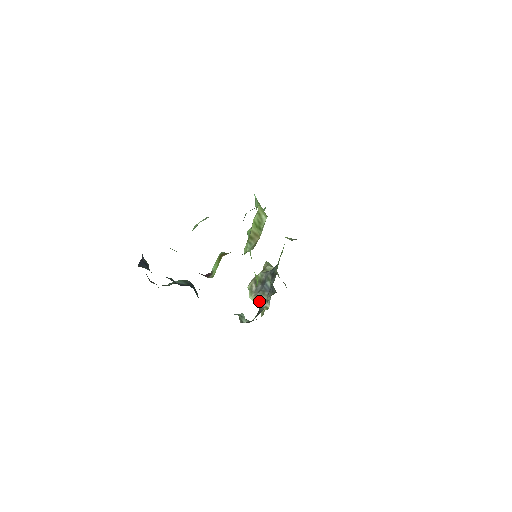
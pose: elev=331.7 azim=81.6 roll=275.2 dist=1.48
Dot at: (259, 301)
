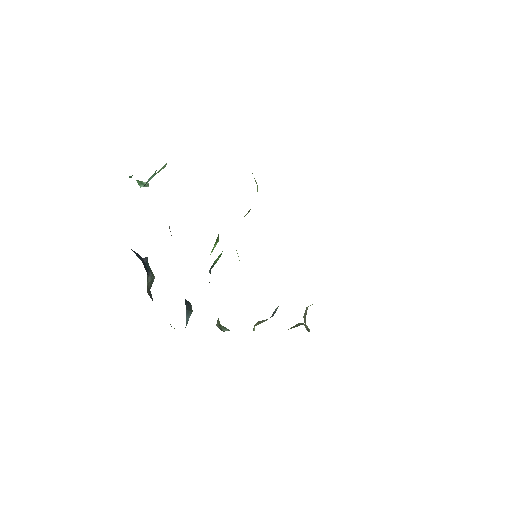
Dot at: (257, 323)
